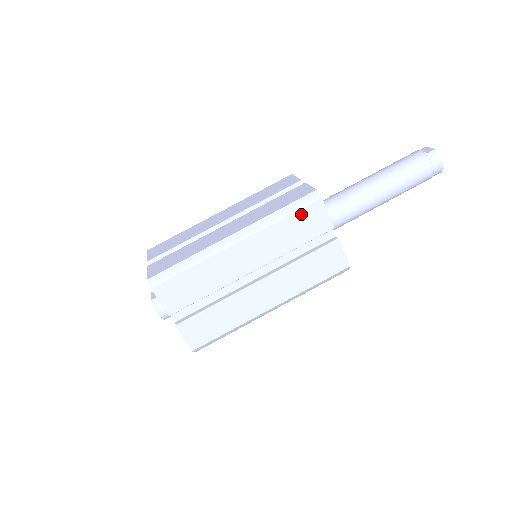
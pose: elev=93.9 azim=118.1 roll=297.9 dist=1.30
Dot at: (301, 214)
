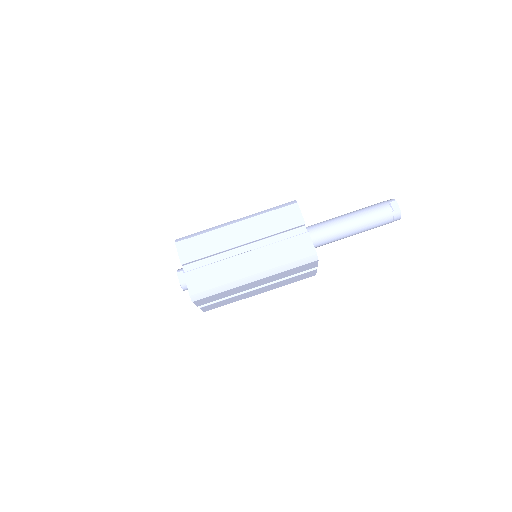
Dot at: (302, 266)
